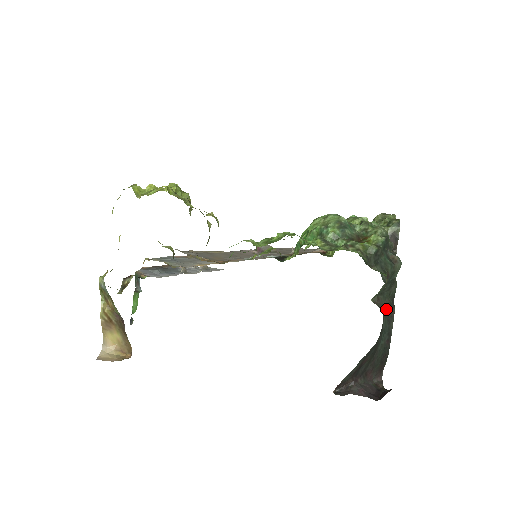
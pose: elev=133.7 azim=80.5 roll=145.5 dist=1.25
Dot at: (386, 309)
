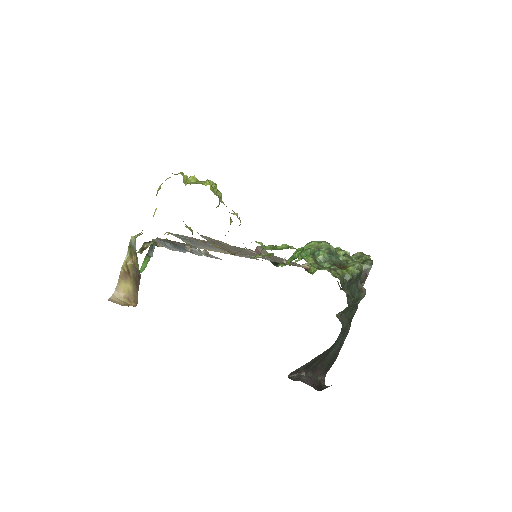
Dot at: (344, 325)
